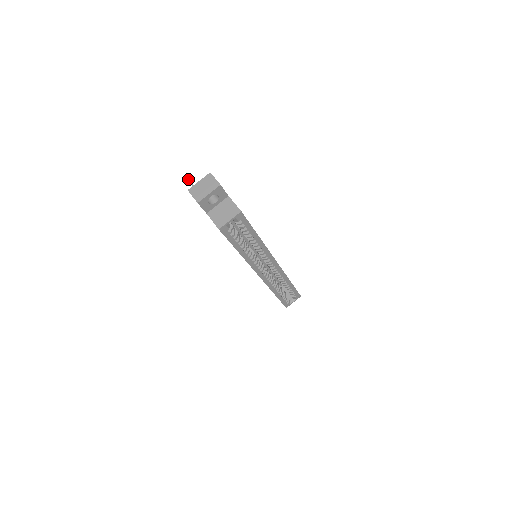
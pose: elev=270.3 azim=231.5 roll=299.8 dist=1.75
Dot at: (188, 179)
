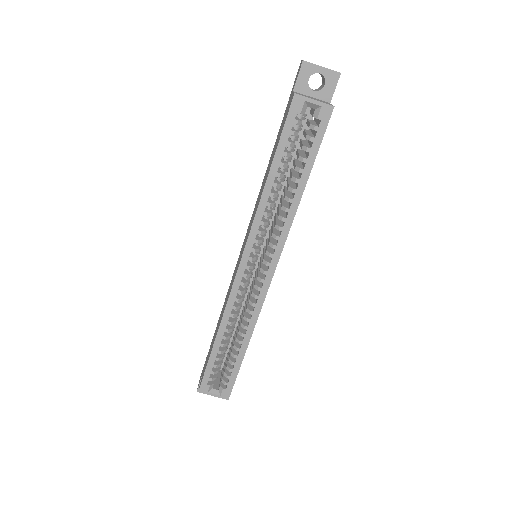
Dot at: occluded
